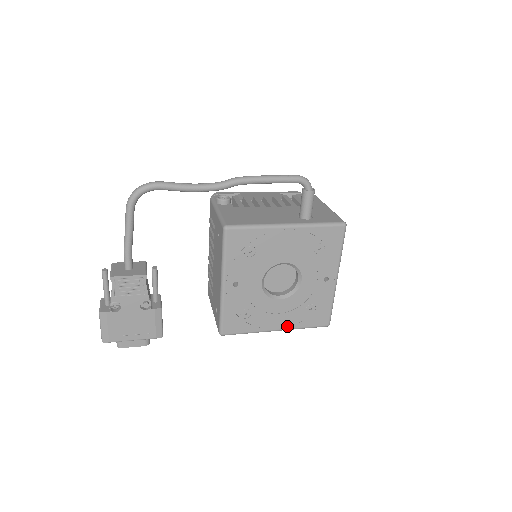
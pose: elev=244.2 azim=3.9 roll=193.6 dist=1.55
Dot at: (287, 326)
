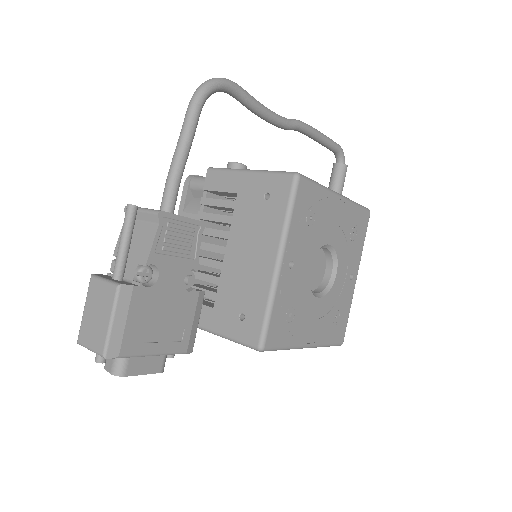
Dot at: (317, 340)
